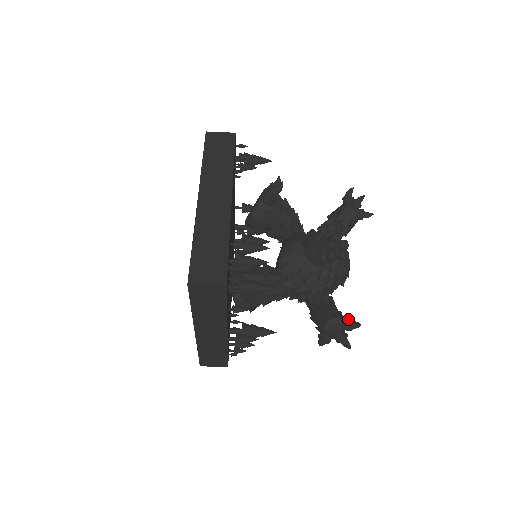
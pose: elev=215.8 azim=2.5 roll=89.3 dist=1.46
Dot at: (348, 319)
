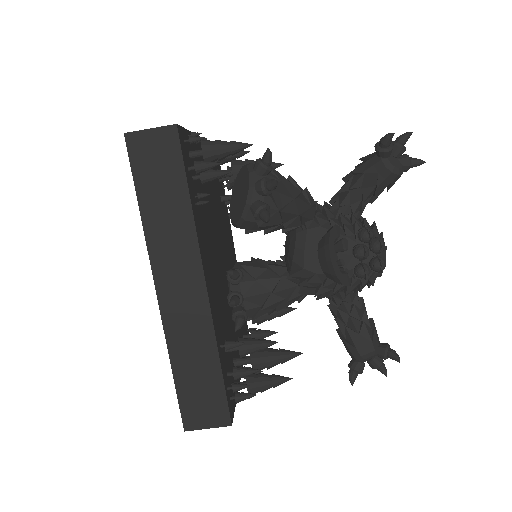
Dot at: (384, 352)
